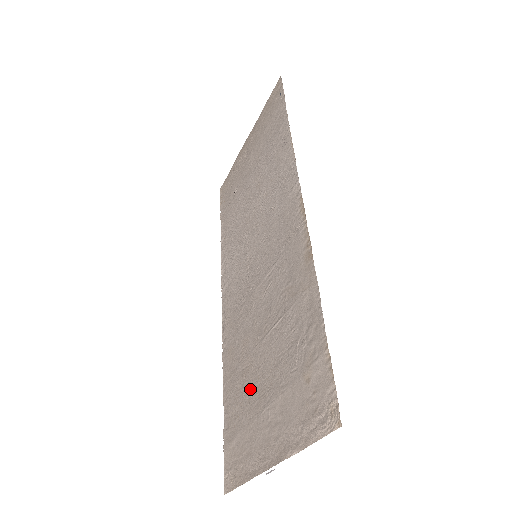
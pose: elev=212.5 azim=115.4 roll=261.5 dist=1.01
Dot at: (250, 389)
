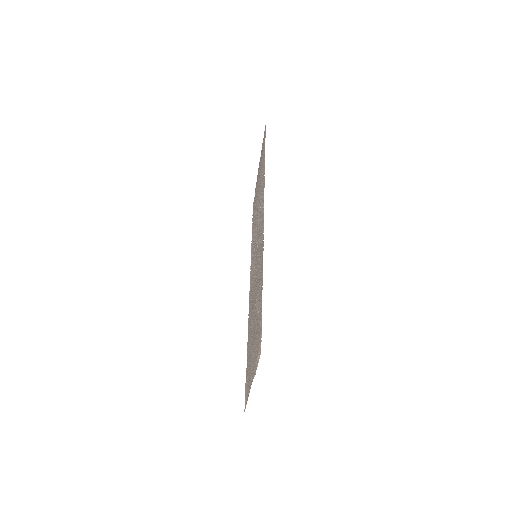
Dot at: (251, 344)
